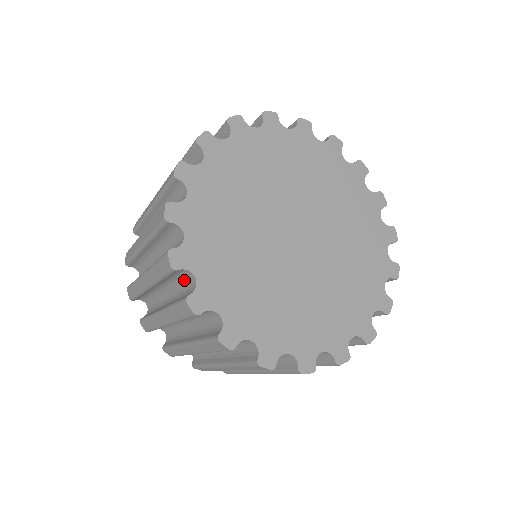
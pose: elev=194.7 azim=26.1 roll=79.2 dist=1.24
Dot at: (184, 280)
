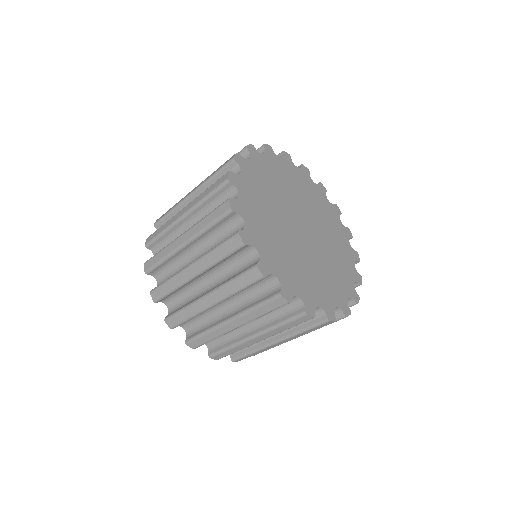
Dot at: (259, 285)
